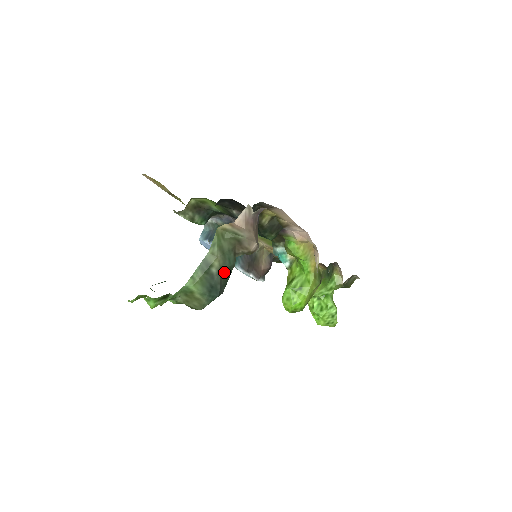
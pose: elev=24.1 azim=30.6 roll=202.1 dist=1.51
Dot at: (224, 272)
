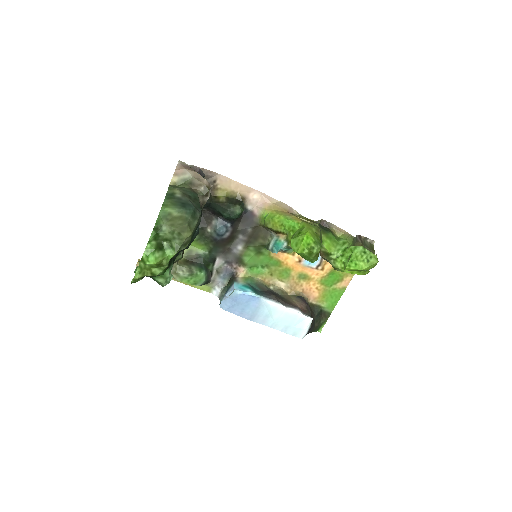
Dot at: (190, 197)
